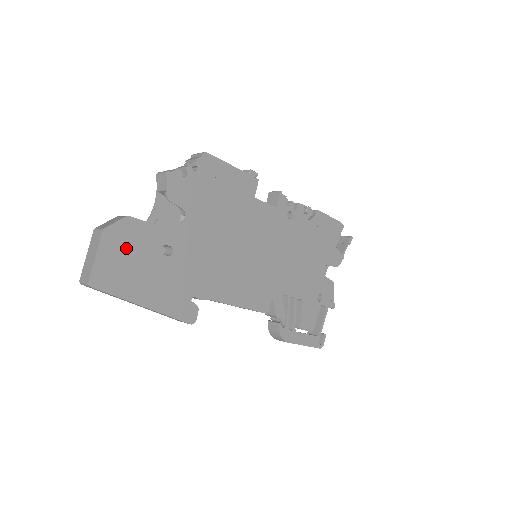
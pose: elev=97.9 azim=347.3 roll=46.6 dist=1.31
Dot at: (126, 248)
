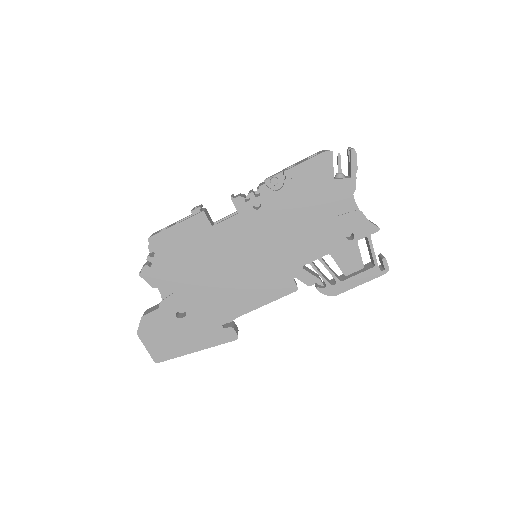
Dot at: (157, 332)
